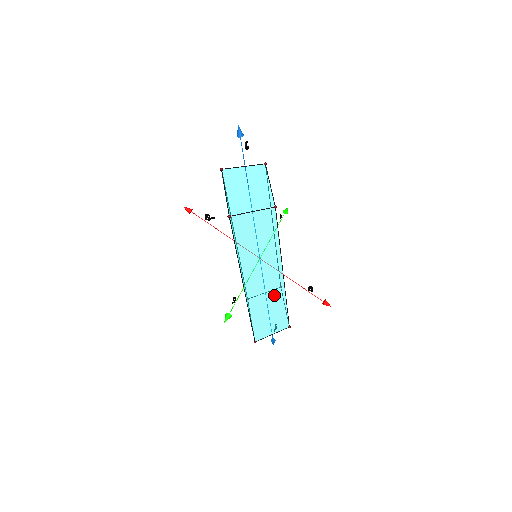
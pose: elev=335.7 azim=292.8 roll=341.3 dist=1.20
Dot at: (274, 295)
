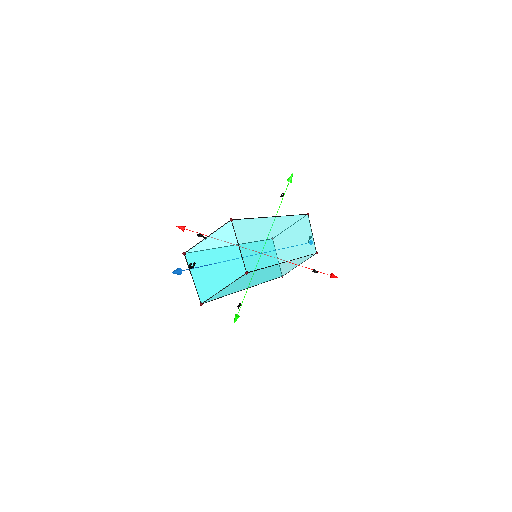
Dot at: (285, 266)
